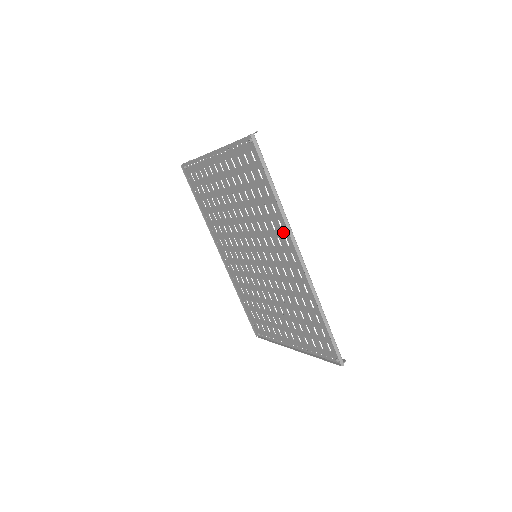
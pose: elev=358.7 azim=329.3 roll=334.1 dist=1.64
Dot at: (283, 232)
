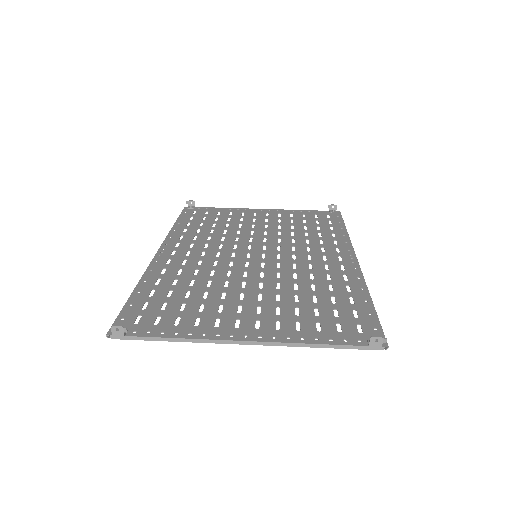
Dot at: (344, 274)
